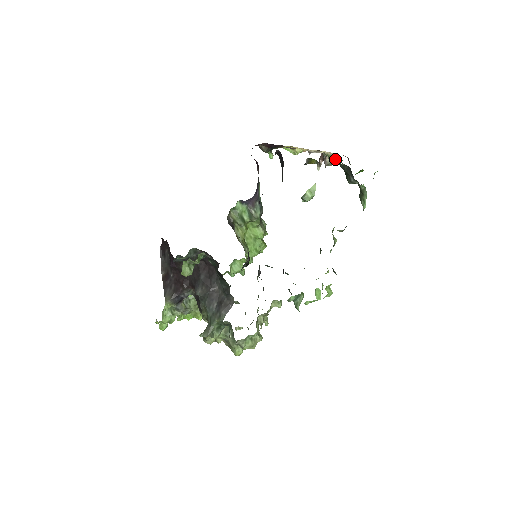
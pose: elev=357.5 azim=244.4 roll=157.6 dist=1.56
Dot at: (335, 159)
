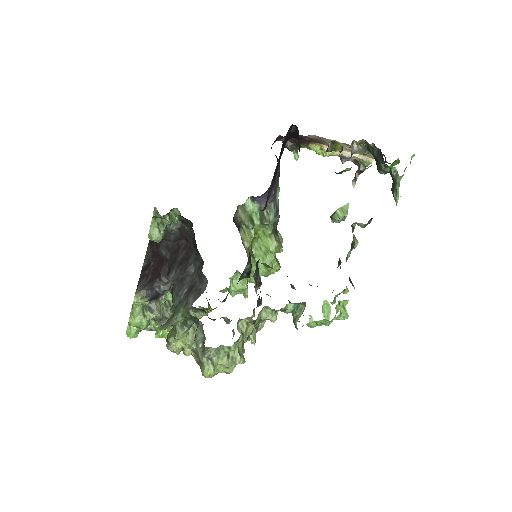
Dot at: (363, 140)
